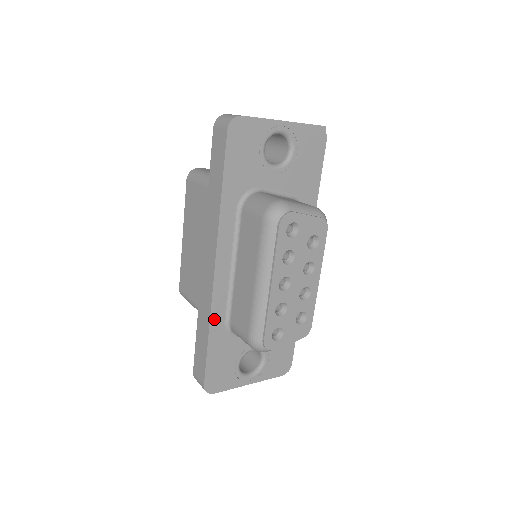
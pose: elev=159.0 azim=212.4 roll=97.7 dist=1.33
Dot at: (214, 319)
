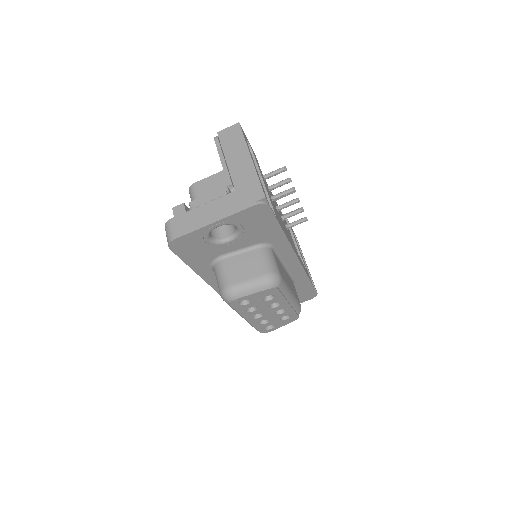
Dot at: occluded
